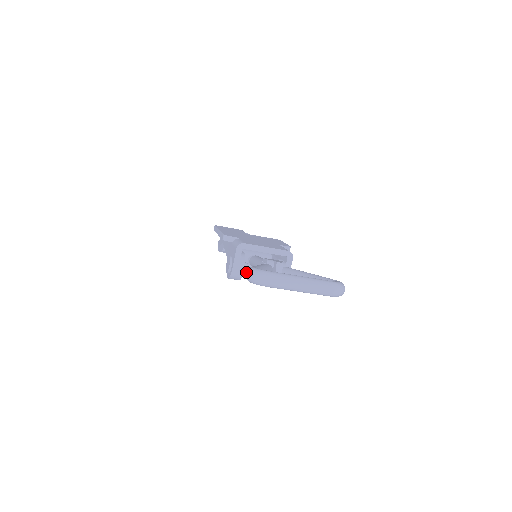
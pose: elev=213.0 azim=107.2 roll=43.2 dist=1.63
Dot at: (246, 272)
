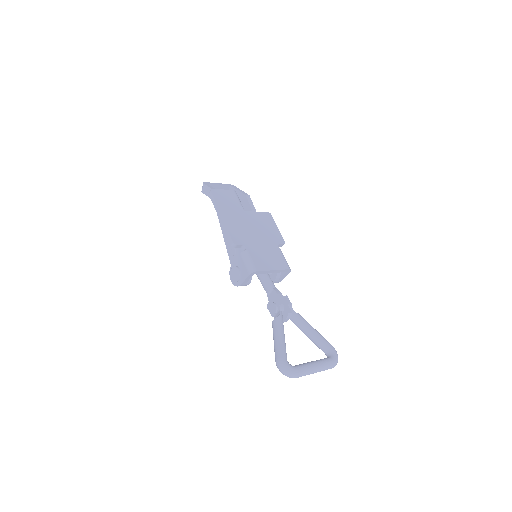
Dot at: (279, 365)
